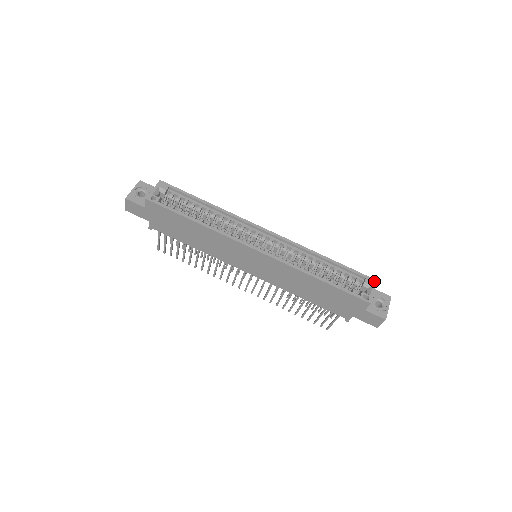
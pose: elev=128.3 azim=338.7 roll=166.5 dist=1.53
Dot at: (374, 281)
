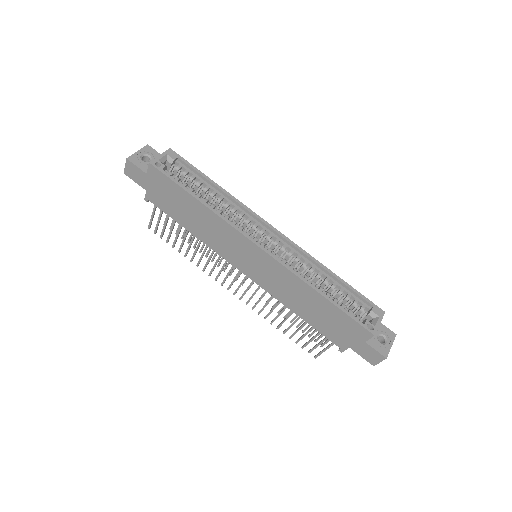
Dot at: (382, 312)
